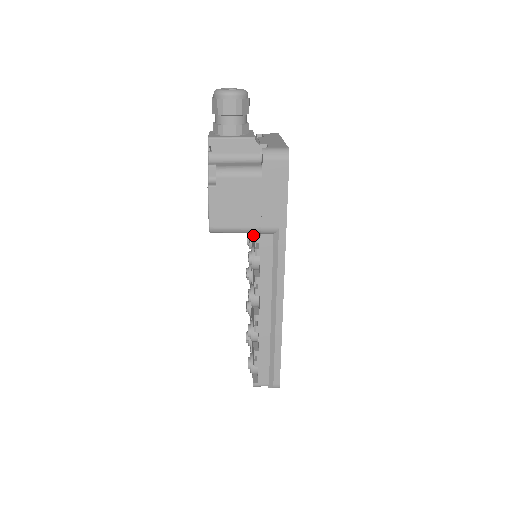
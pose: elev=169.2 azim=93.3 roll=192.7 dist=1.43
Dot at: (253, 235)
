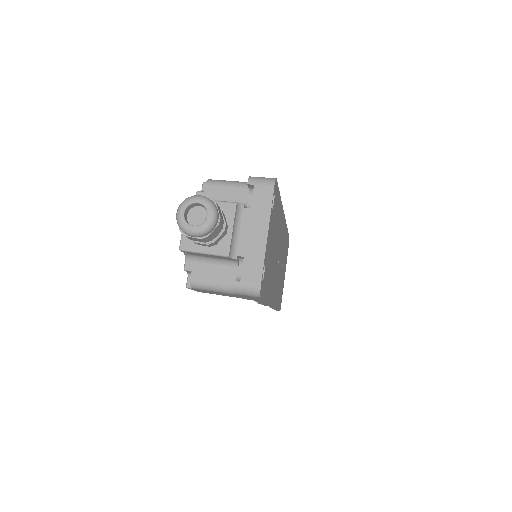
Dot at: occluded
